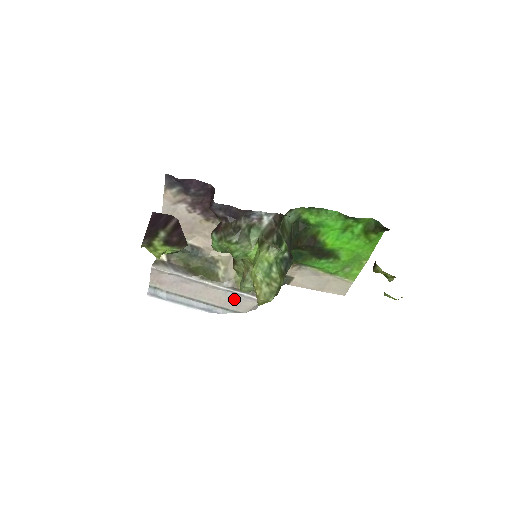
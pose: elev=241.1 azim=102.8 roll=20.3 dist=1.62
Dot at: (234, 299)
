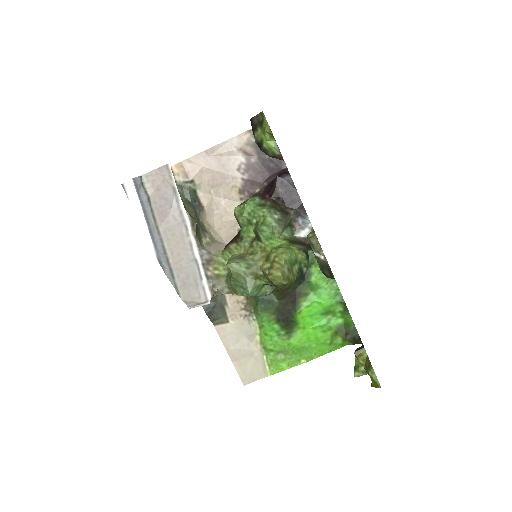
Dot at: (190, 275)
